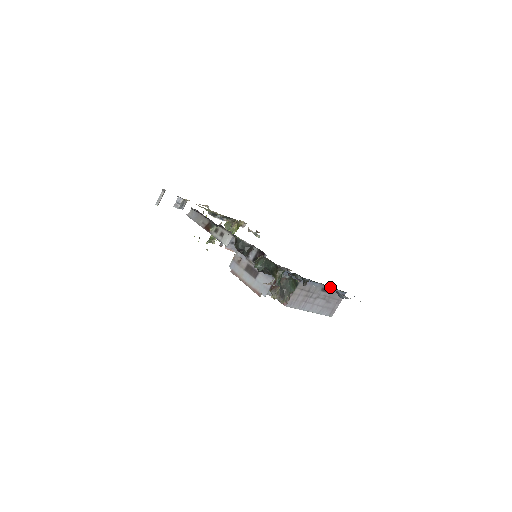
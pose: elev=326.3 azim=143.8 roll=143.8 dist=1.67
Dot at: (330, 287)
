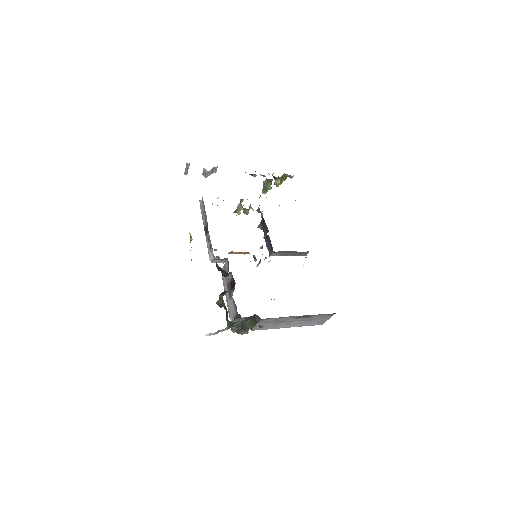
Dot at: (307, 315)
